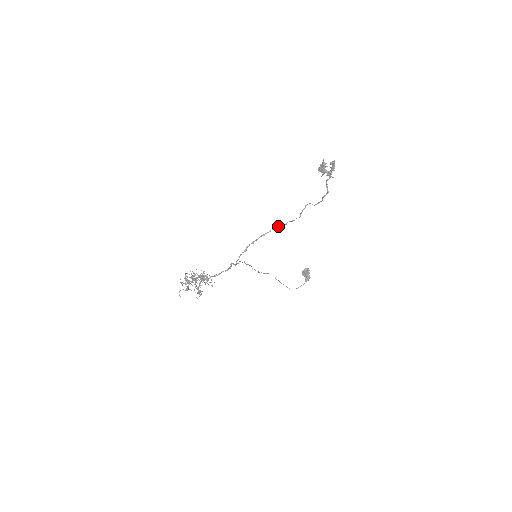
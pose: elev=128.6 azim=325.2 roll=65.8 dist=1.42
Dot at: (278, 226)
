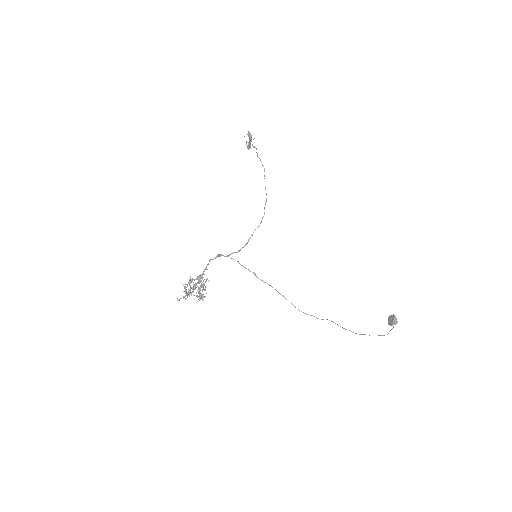
Dot at: (261, 221)
